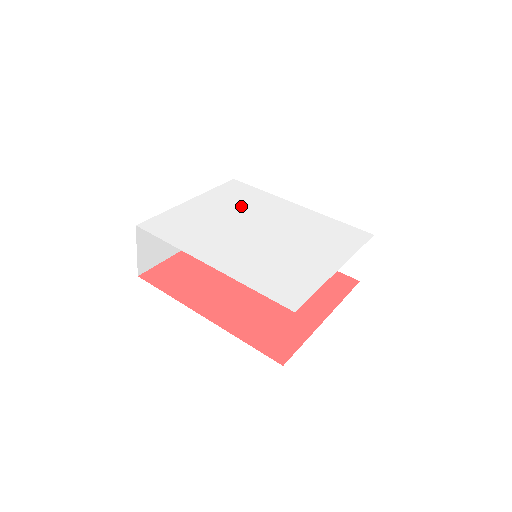
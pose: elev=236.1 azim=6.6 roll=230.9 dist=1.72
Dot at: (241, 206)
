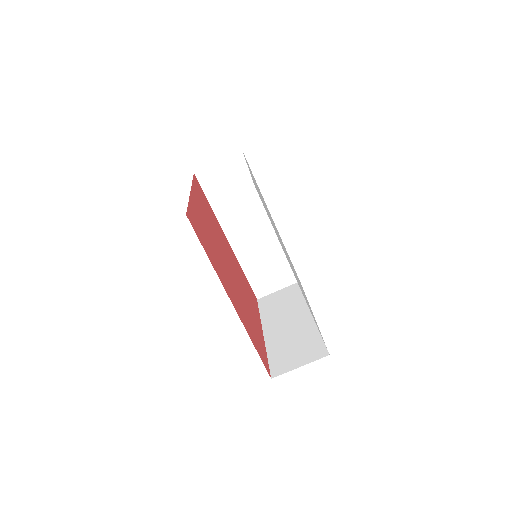
Dot at: occluded
